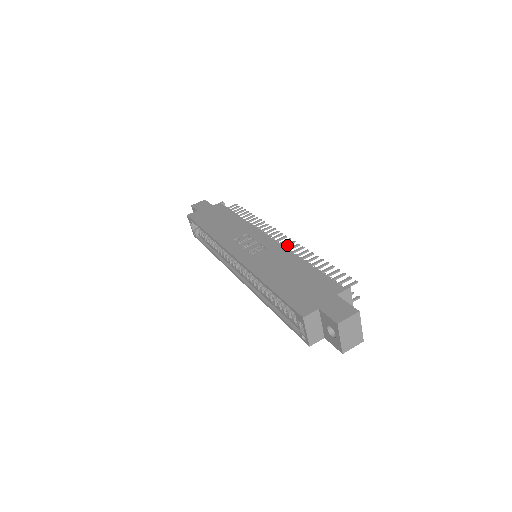
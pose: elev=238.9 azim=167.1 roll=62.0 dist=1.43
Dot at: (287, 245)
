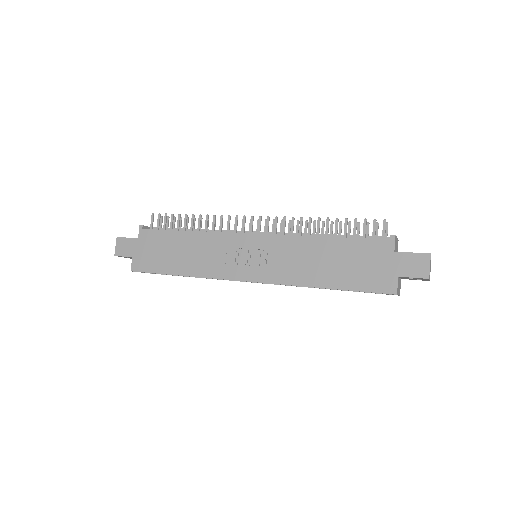
Dot at: (276, 227)
